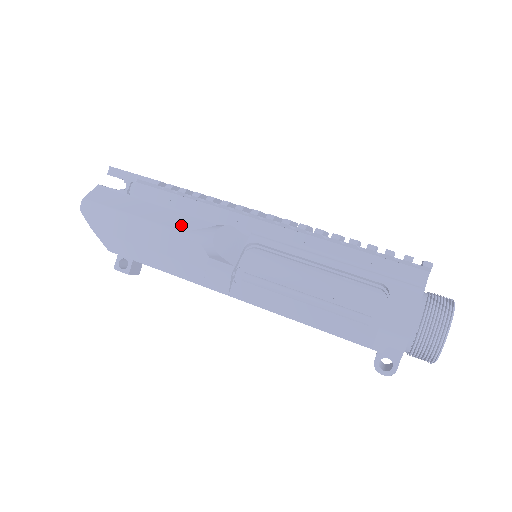
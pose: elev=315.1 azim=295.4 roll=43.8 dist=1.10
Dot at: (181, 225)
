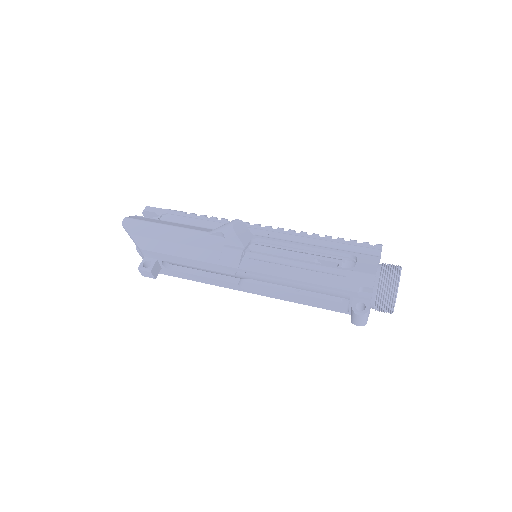
Dot at: (203, 230)
